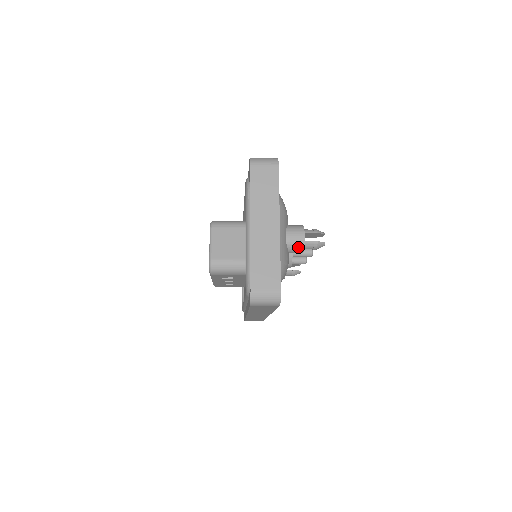
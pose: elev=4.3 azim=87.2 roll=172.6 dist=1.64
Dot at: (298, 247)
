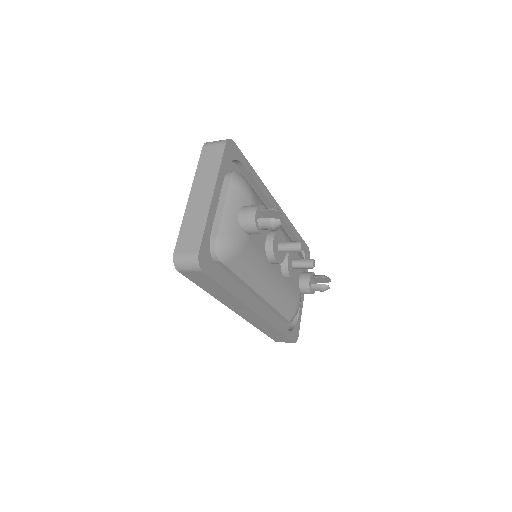
Dot at: (250, 224)
